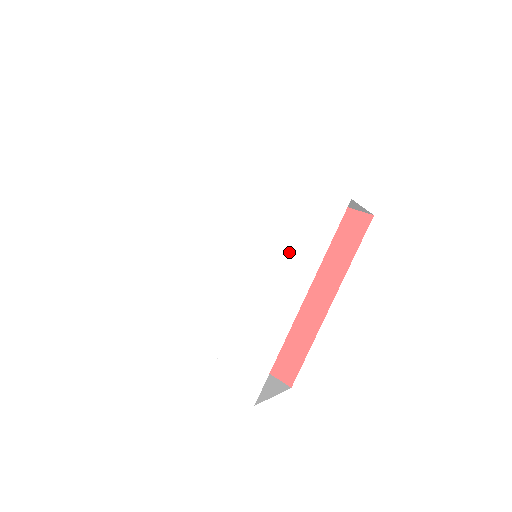
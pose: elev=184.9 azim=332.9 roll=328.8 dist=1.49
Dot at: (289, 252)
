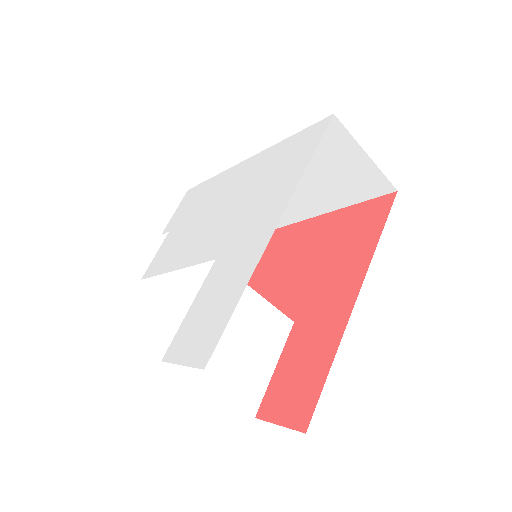
Dot at: (271, 188)
